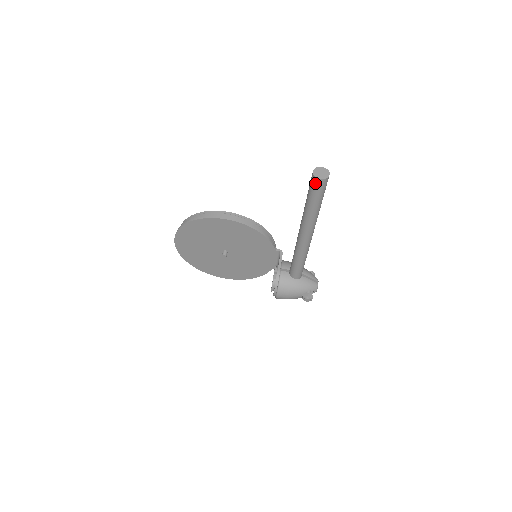
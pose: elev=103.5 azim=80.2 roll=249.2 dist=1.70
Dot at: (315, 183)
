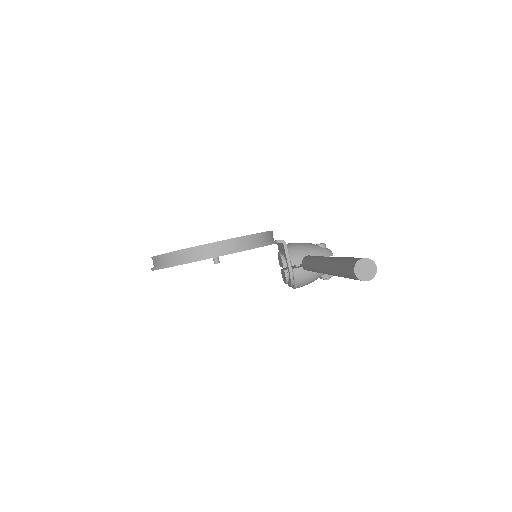
Dot at: occluded
